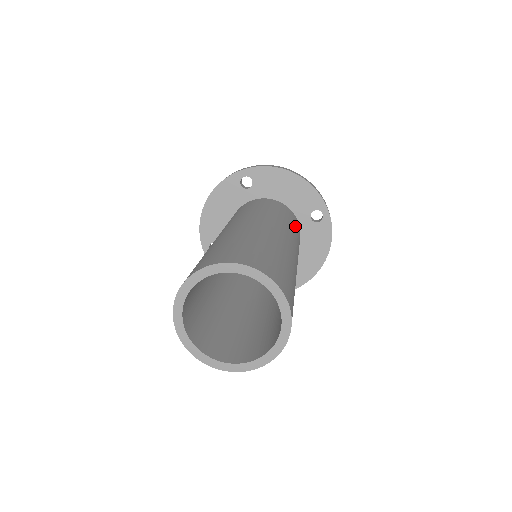
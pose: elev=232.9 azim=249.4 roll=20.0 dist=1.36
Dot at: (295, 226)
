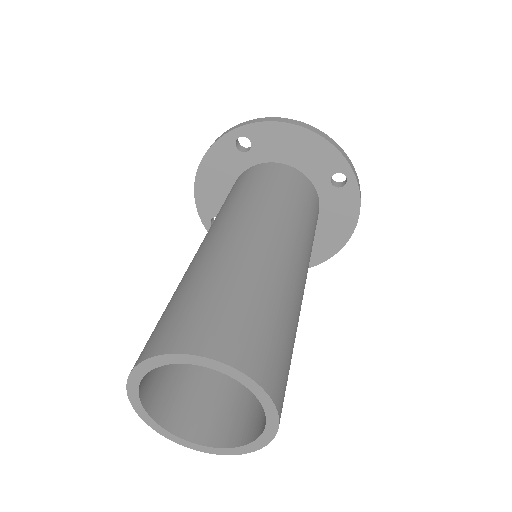
Dot at: (307, 204)
